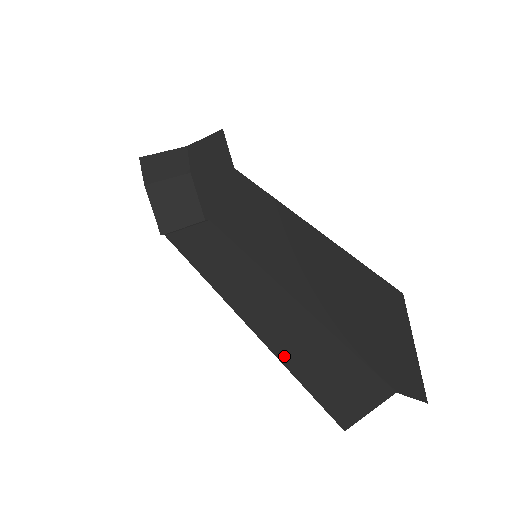
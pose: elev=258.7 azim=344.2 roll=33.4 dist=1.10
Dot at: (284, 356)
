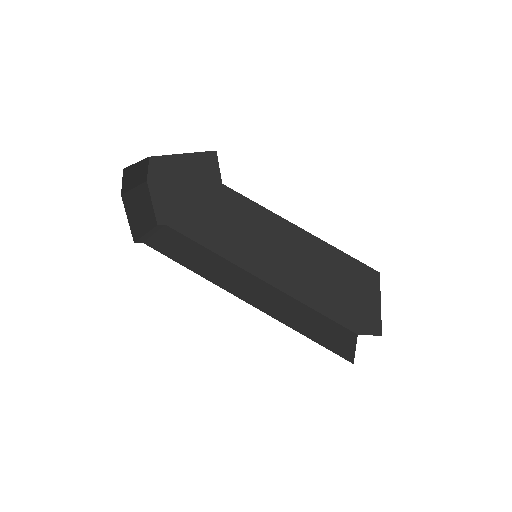
Dot at: (296, 327)
